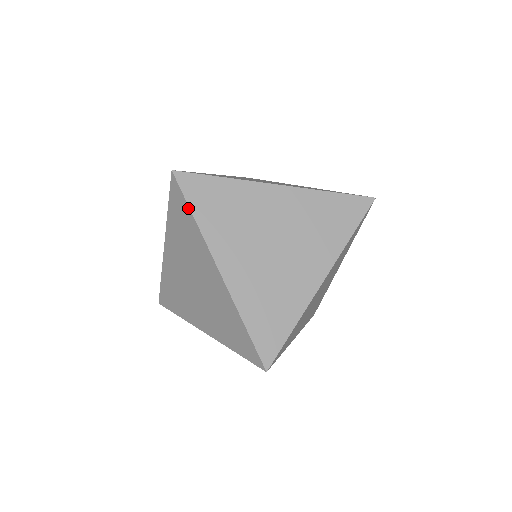
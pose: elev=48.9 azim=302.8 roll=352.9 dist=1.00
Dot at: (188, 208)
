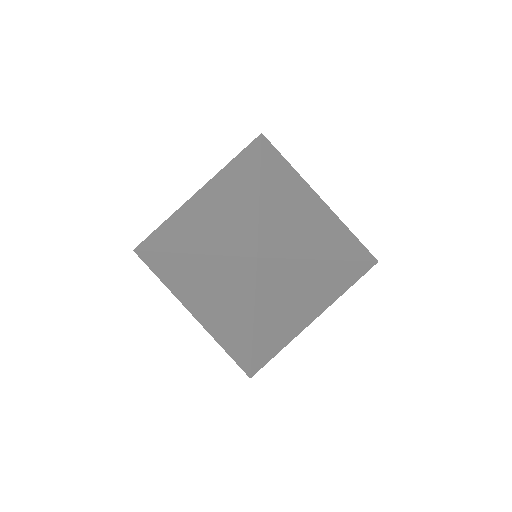
Dot at: (259, 151)
